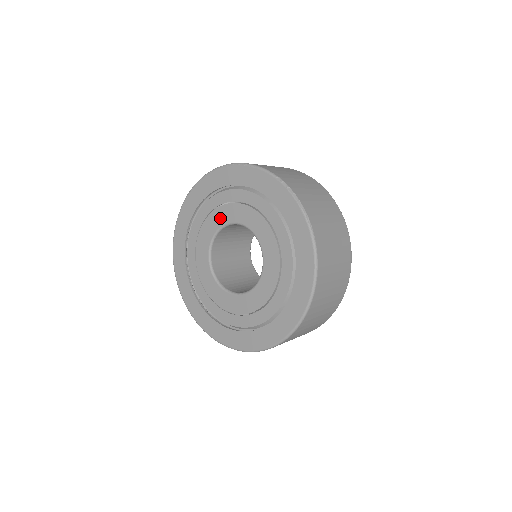
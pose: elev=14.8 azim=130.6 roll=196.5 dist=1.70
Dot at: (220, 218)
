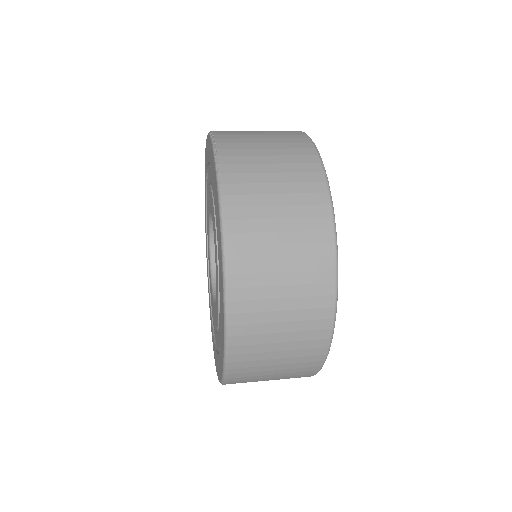
Dot at: (208, 213)
